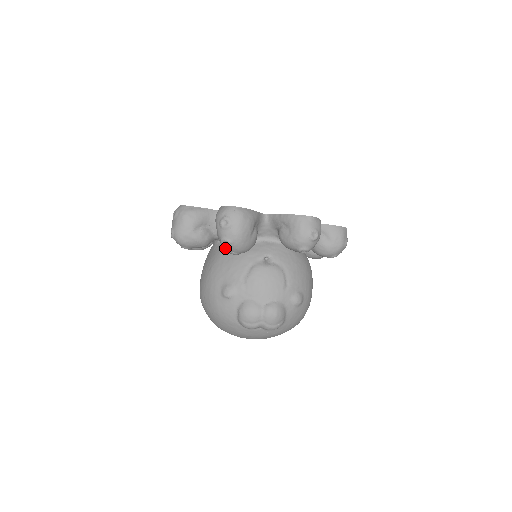
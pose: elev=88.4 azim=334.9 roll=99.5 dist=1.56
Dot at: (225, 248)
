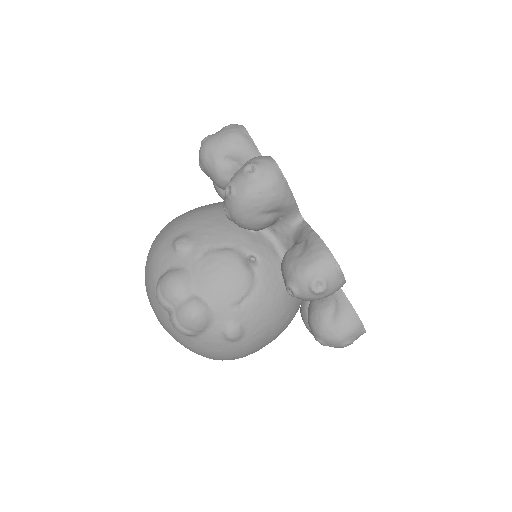
Dot at: (225, 197)
